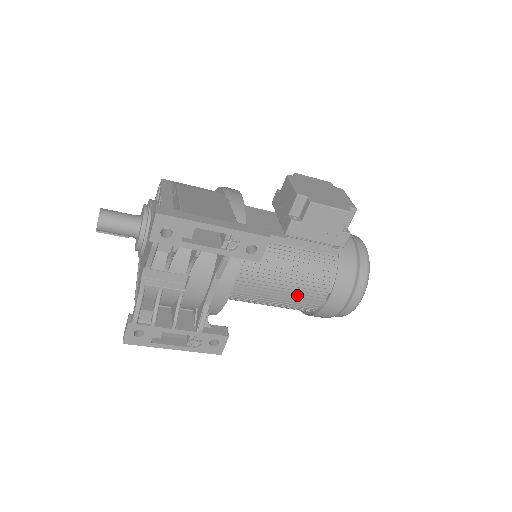
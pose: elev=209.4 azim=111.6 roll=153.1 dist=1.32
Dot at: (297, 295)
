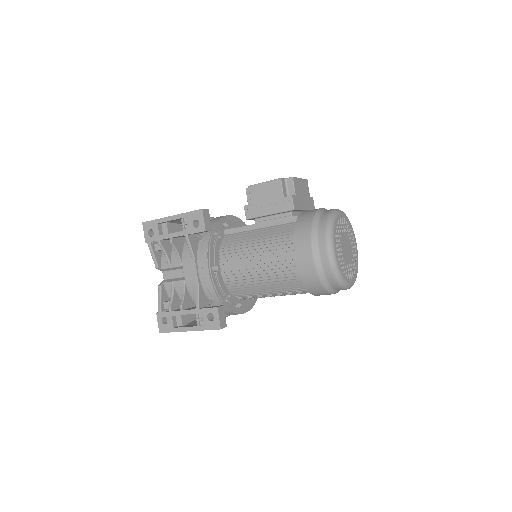
Dot at: (271, 264)
